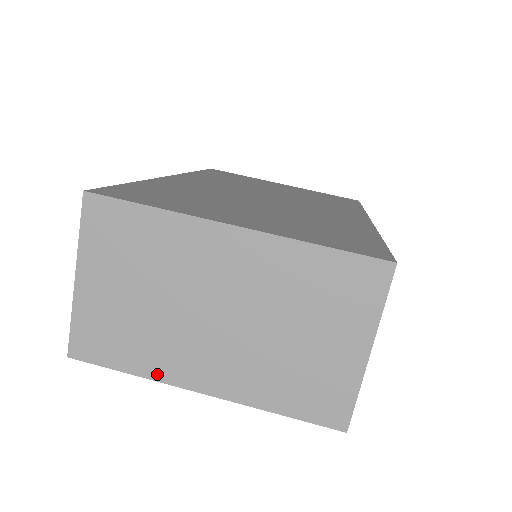
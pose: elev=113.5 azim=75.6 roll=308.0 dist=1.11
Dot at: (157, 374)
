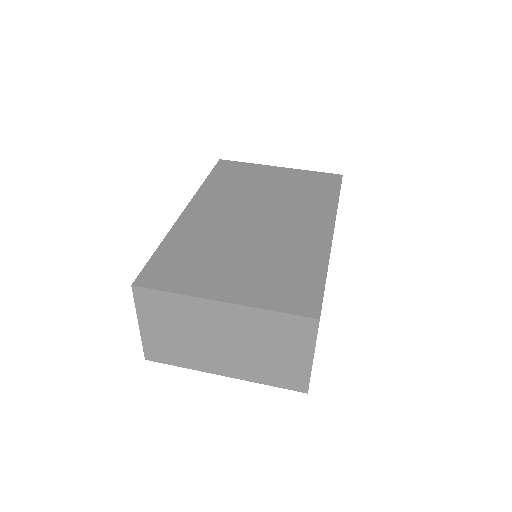
Dot at: (196, 367)
